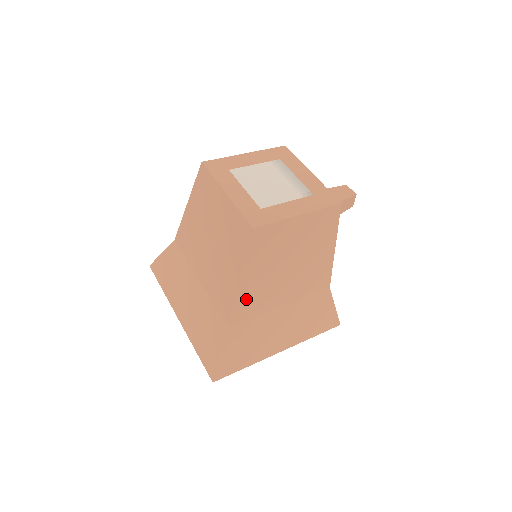
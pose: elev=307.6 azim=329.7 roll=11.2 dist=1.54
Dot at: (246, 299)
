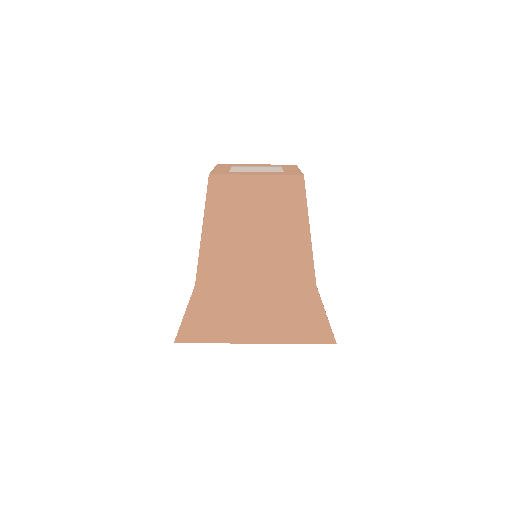
Dot at: occluded
